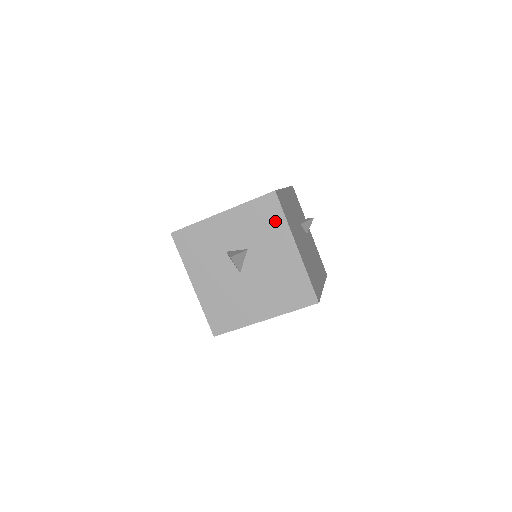
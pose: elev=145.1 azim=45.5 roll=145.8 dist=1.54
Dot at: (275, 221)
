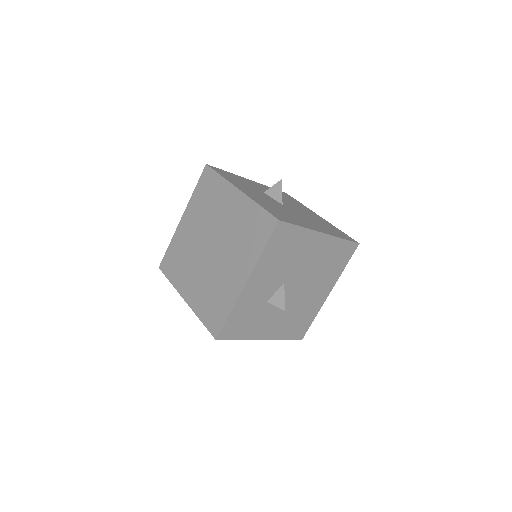
Dot at: (295, 201)
